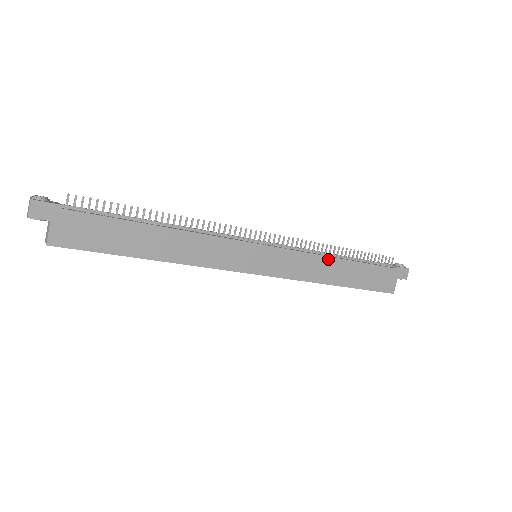
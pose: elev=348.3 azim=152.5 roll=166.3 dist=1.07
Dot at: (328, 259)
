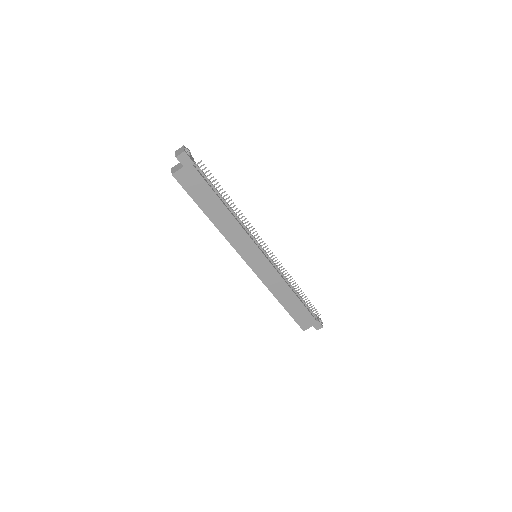
Dot at: (288, 288)
